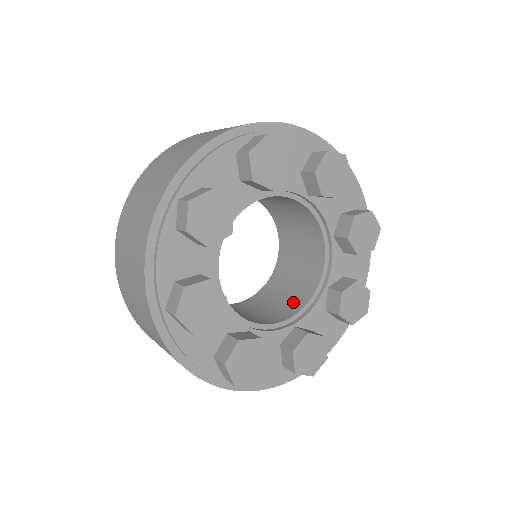
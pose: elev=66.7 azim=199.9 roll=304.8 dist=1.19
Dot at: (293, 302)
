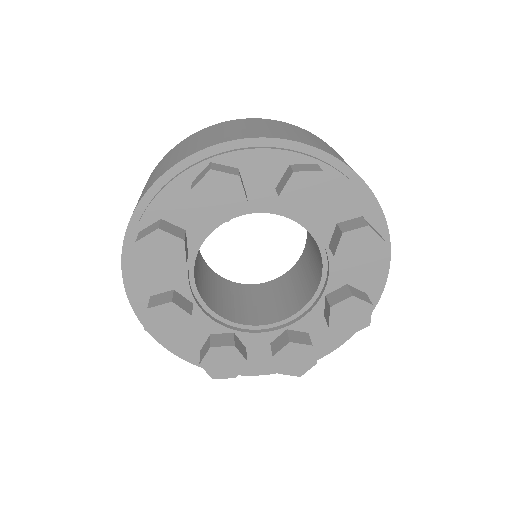
Dot at: (318, 264)
